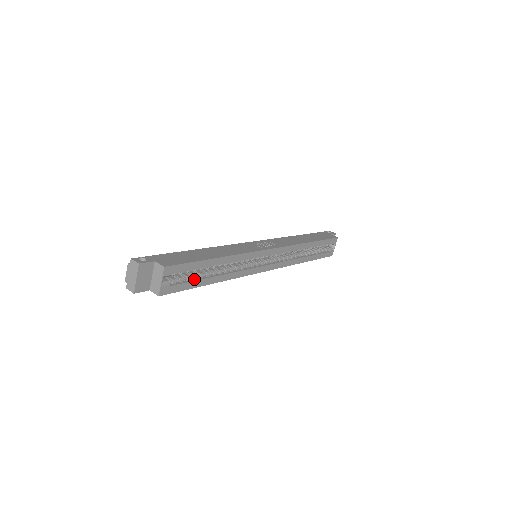
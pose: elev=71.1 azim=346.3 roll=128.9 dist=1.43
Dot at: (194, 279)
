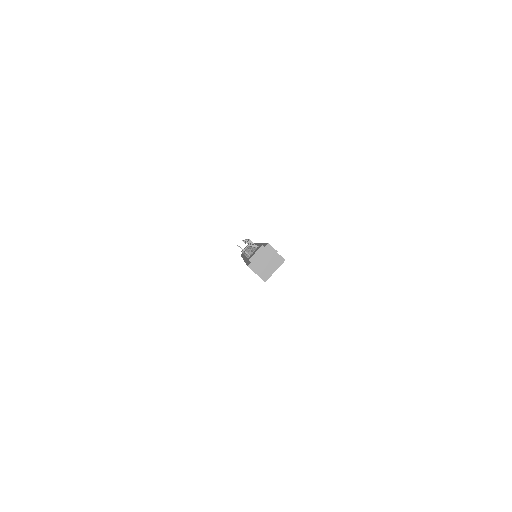
Dot at: occluded
